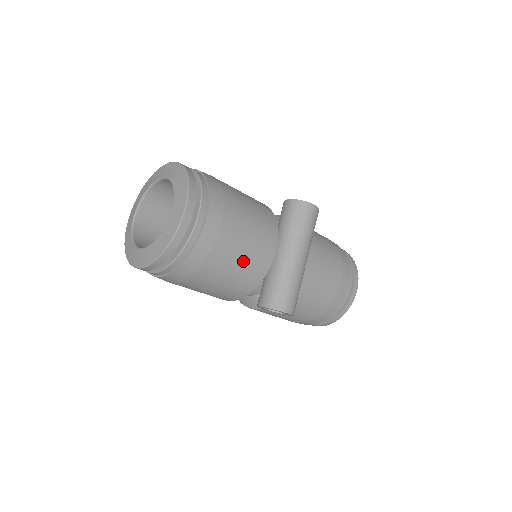
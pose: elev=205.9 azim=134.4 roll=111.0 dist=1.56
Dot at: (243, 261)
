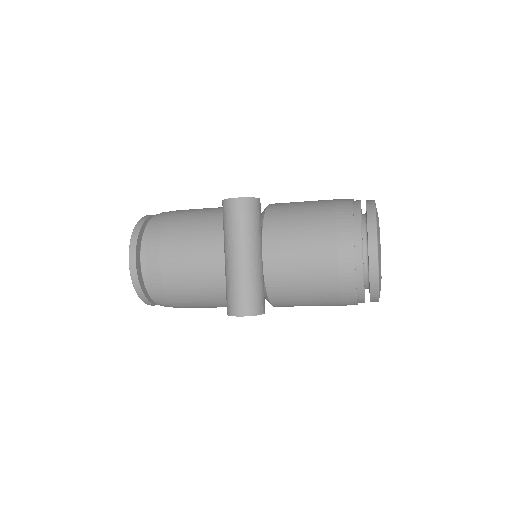
Dot at: (196, 279)
